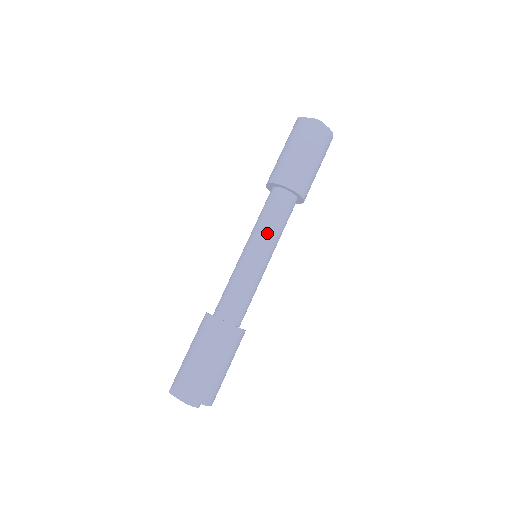
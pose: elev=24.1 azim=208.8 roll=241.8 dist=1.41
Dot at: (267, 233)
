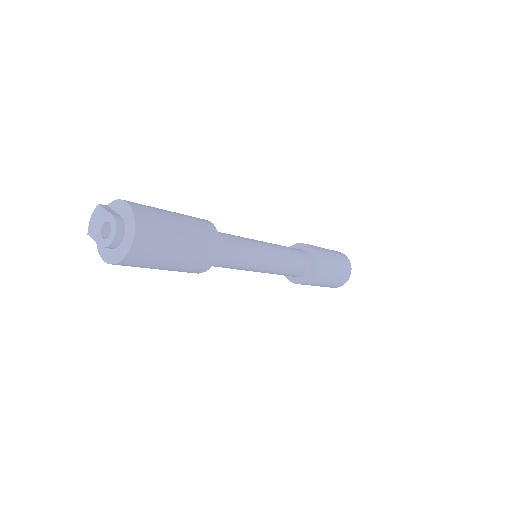
Dot at: (283, 252)
